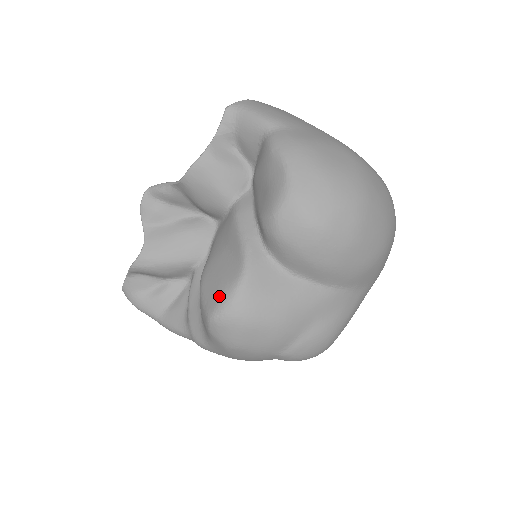
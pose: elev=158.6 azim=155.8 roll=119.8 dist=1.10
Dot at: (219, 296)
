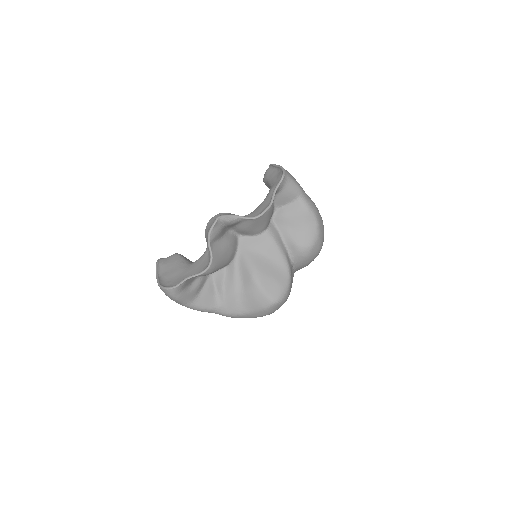
Dot at: (280, 290)
